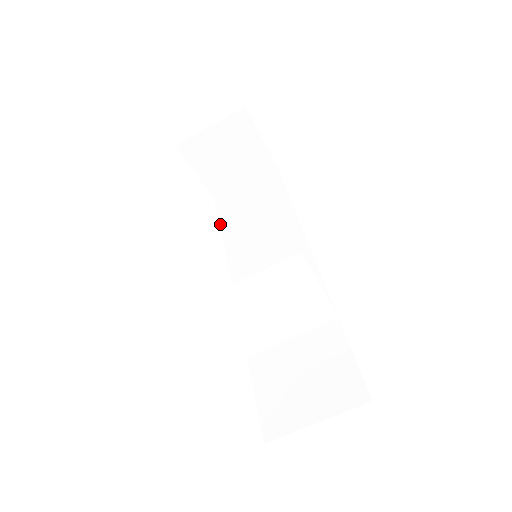
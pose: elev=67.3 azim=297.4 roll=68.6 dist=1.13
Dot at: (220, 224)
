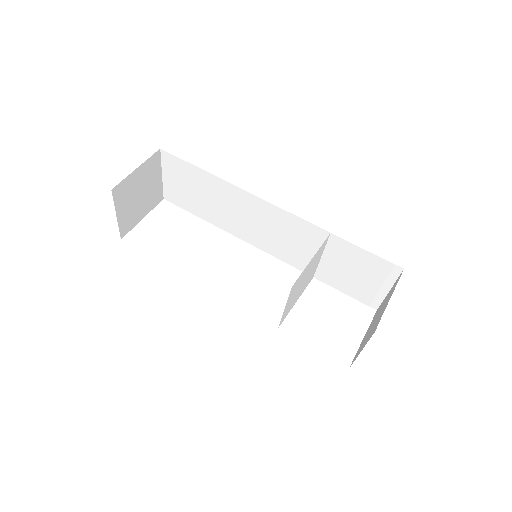
Dot at: (193, 214)
